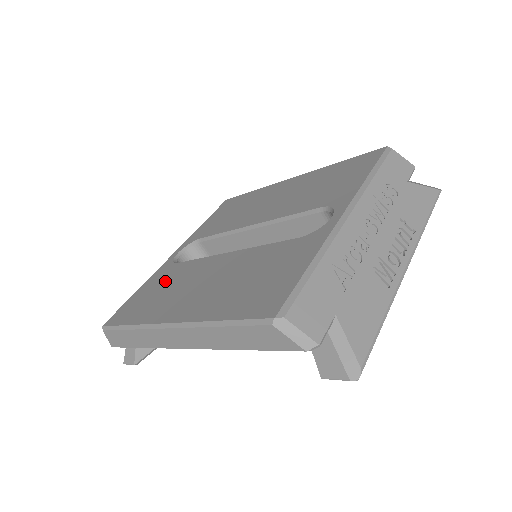
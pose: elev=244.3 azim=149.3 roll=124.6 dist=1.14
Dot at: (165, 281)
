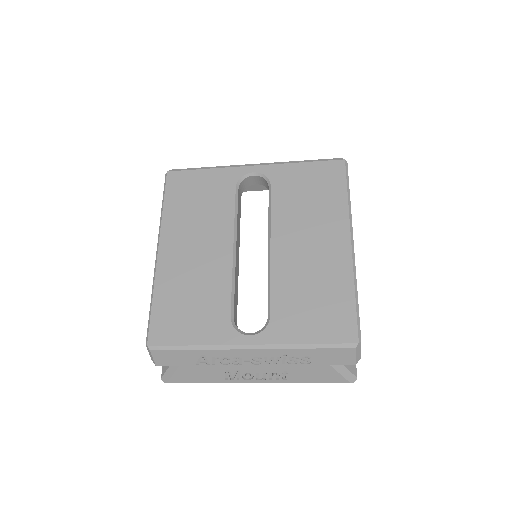
Dot at: (210, 197)
